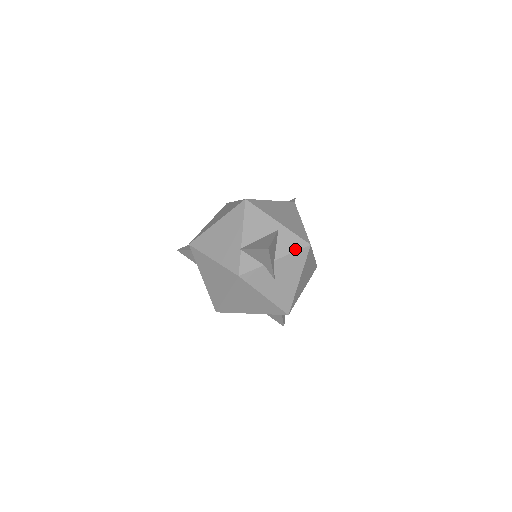
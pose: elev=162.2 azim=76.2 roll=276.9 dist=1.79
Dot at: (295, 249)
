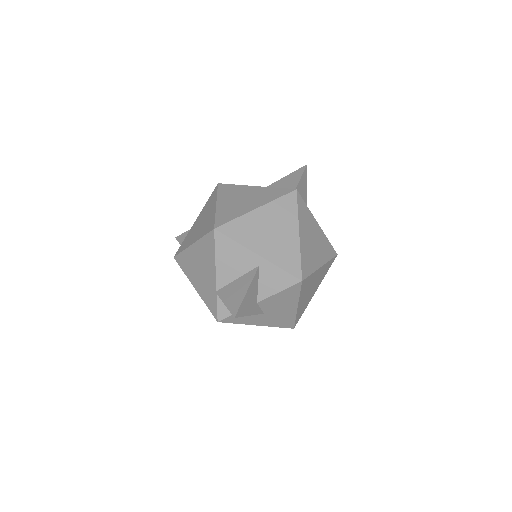
Dot at: (282, 288)
